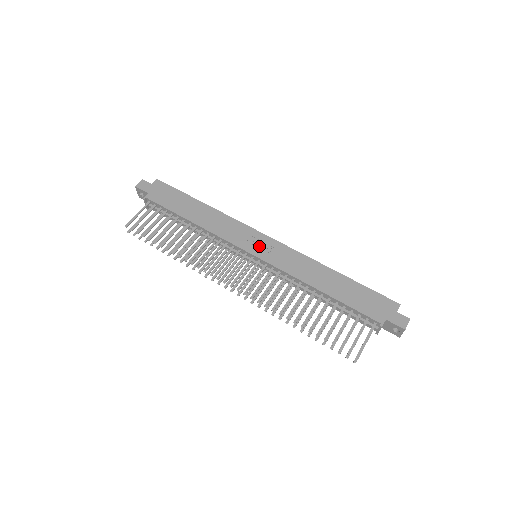
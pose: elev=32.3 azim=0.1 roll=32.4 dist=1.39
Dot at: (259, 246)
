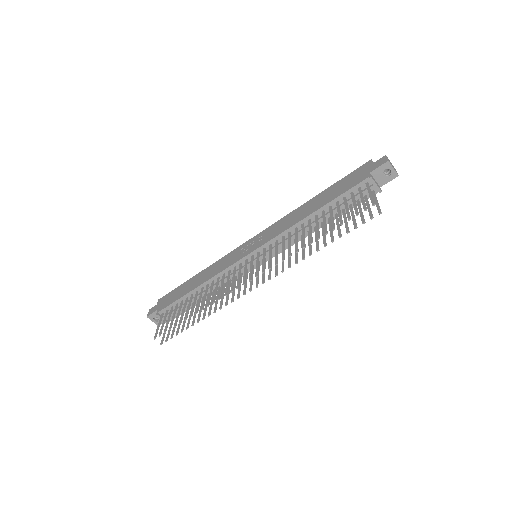
Dot at: (250, 247)
